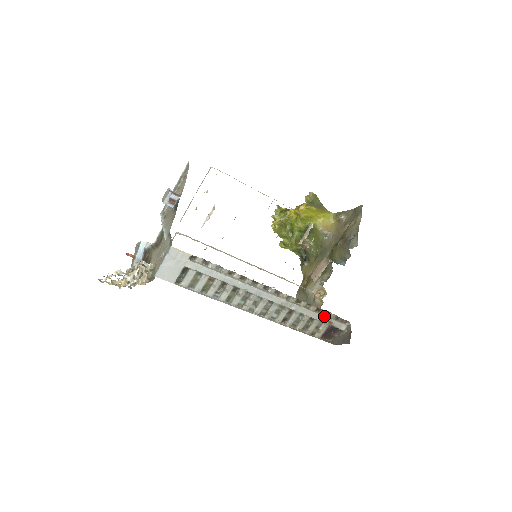
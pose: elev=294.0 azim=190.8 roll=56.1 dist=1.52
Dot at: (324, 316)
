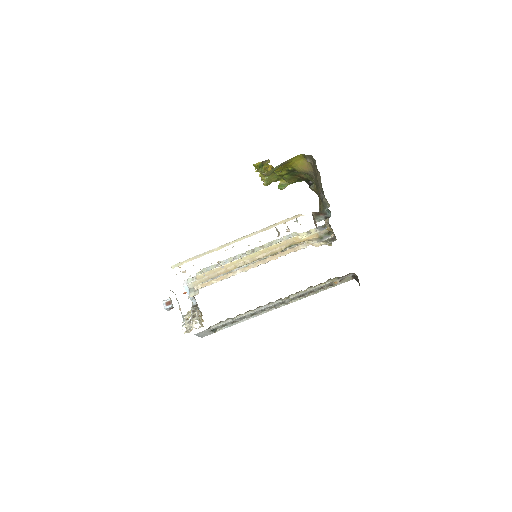
Dot at: (327, 283)
